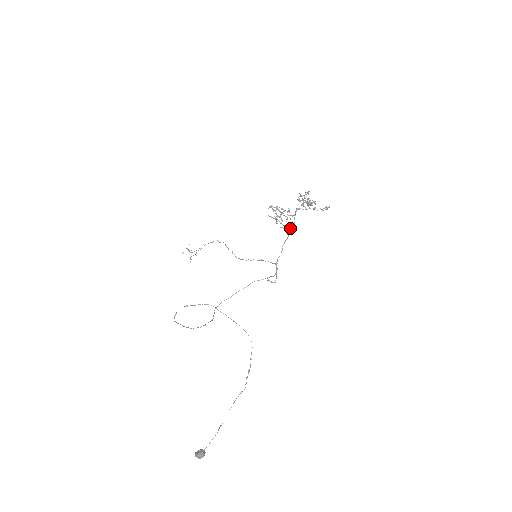
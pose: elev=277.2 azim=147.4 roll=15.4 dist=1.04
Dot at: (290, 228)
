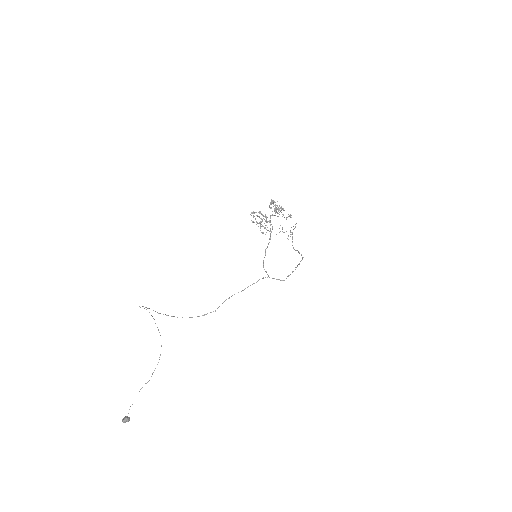
Dot at: (270, 233)
